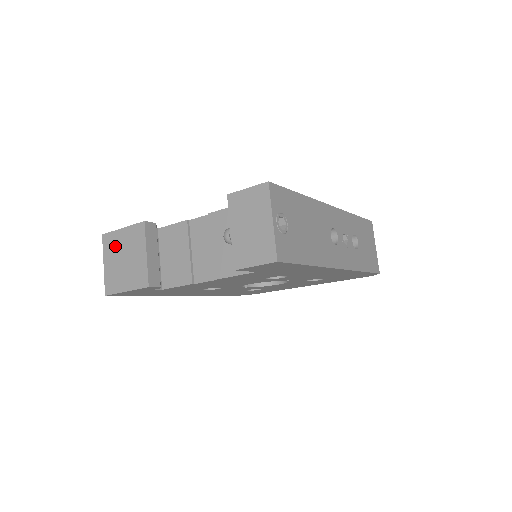
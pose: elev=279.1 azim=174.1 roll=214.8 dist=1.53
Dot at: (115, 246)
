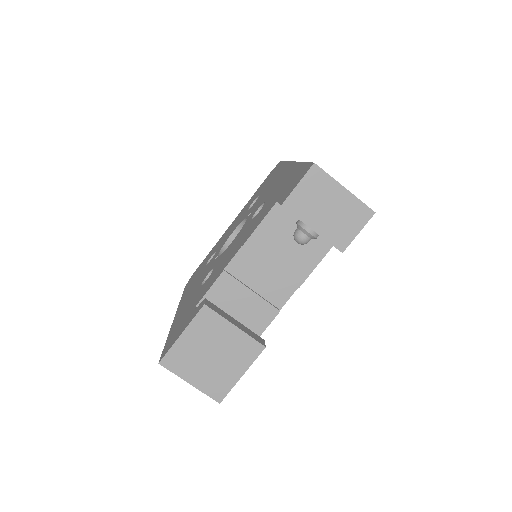
Dot at: (188, 356)
